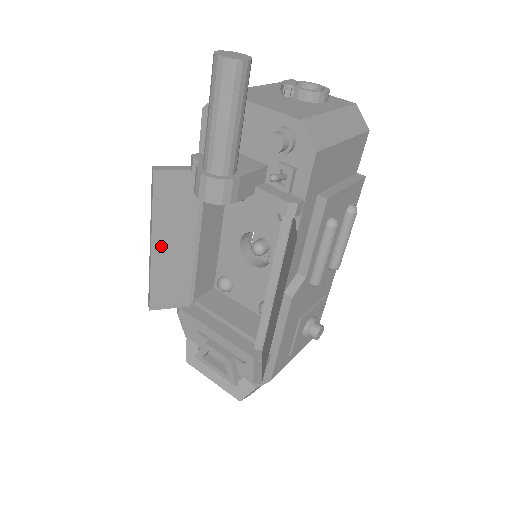
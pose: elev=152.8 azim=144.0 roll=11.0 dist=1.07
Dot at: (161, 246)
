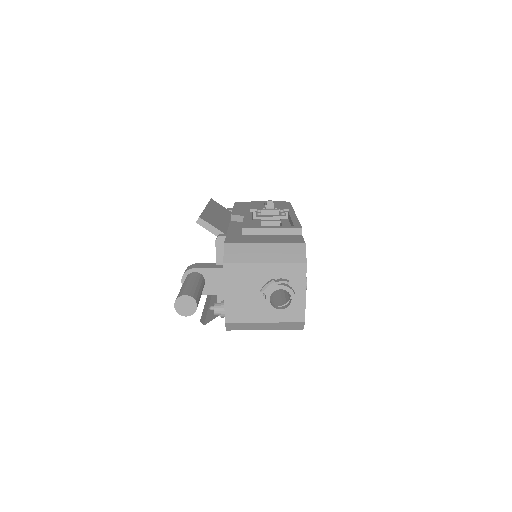
Dot at: occluded
